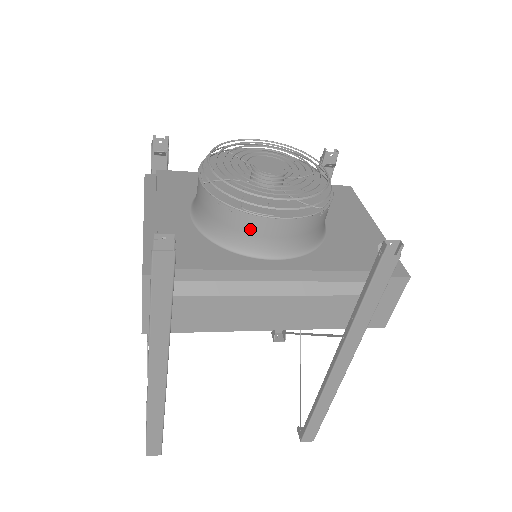
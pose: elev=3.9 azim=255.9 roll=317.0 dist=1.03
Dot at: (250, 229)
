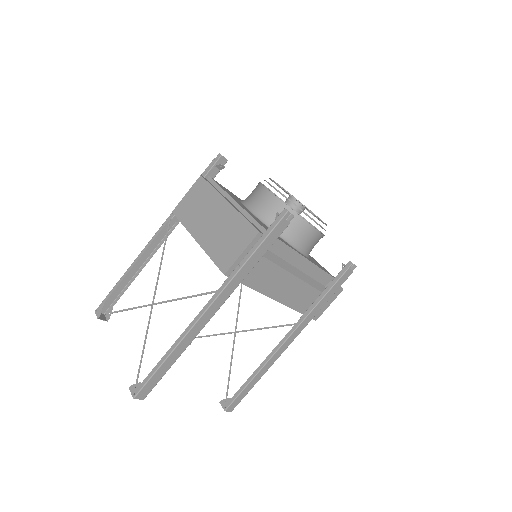
Dot at: (300, 230)
